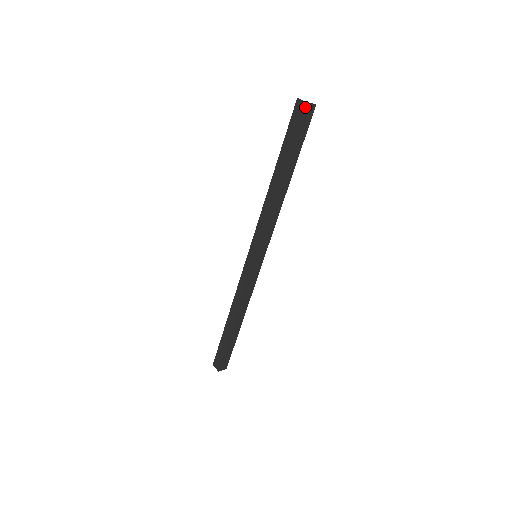
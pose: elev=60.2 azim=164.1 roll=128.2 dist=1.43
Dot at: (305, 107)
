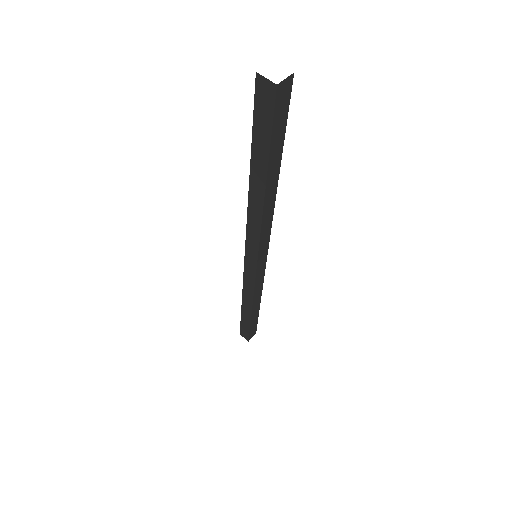
Dot at: (276, 91)
